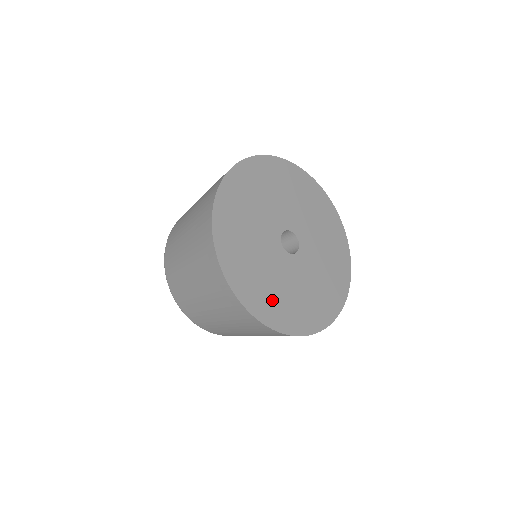
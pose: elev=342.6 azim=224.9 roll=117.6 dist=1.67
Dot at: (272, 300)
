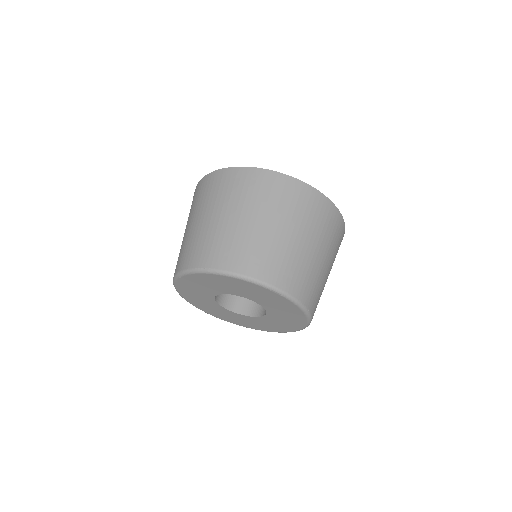
Dot at: occluded
